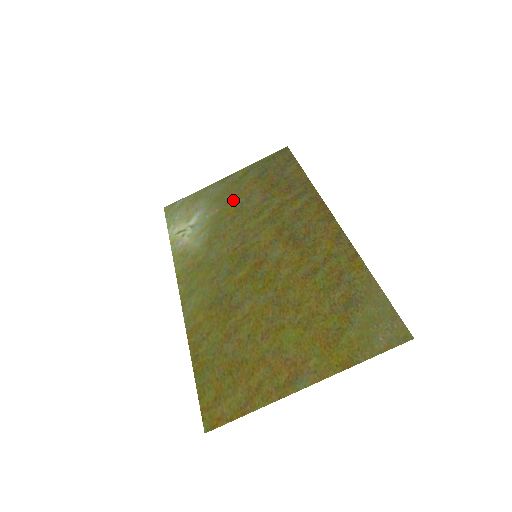
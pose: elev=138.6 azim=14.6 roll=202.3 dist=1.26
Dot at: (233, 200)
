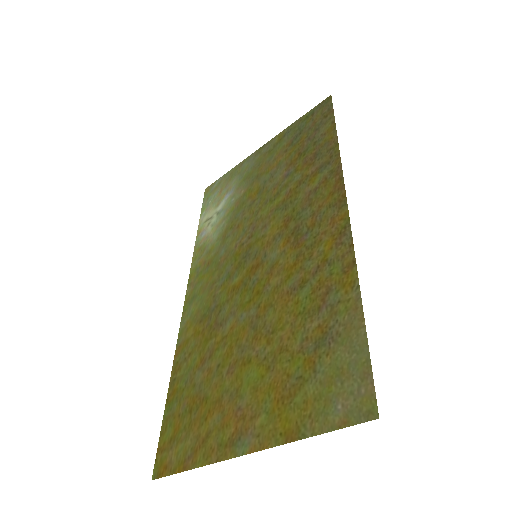
Dot at: (259, 177)
